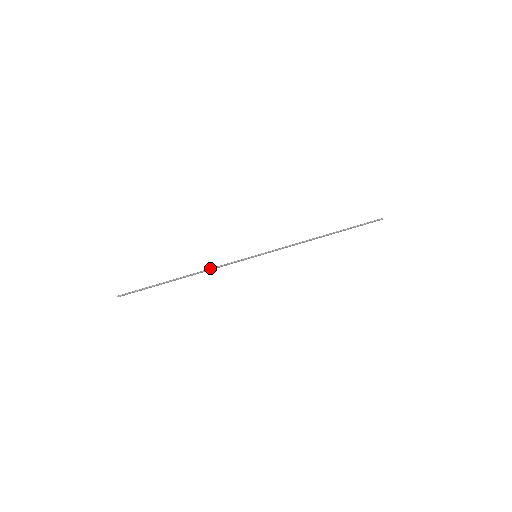
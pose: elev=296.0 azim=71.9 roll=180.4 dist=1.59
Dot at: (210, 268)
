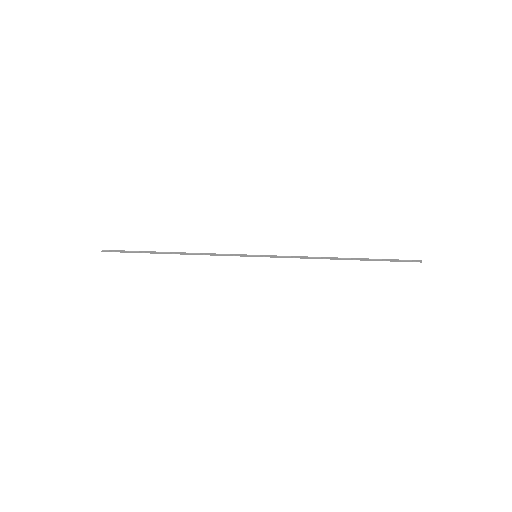
Dot at: occluded
